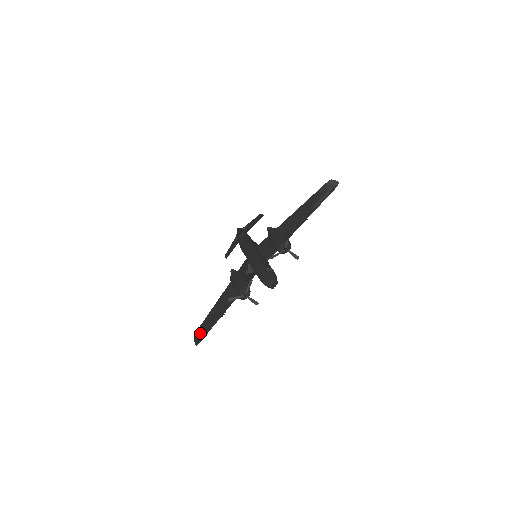
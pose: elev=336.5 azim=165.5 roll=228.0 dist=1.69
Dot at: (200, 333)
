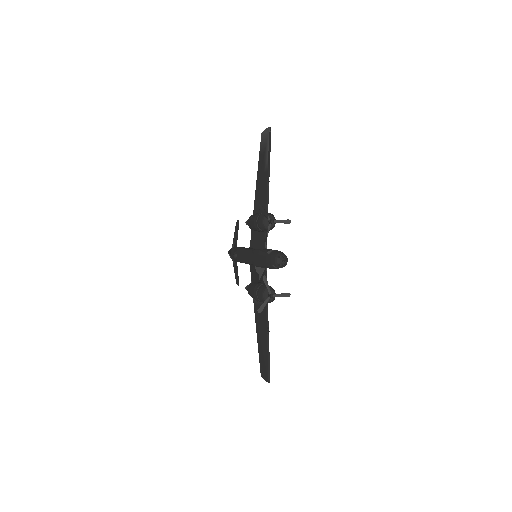
Dot at: (263, 368)
